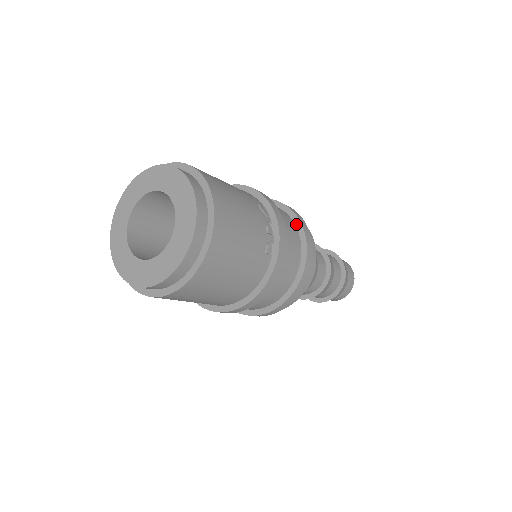
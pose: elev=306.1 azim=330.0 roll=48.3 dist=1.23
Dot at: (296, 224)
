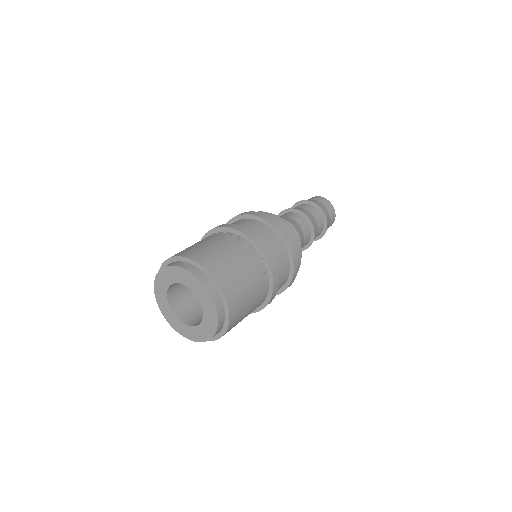
Dot at: (271, 228)
